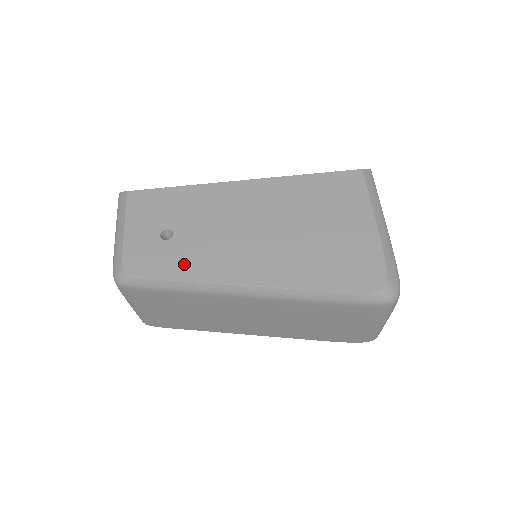
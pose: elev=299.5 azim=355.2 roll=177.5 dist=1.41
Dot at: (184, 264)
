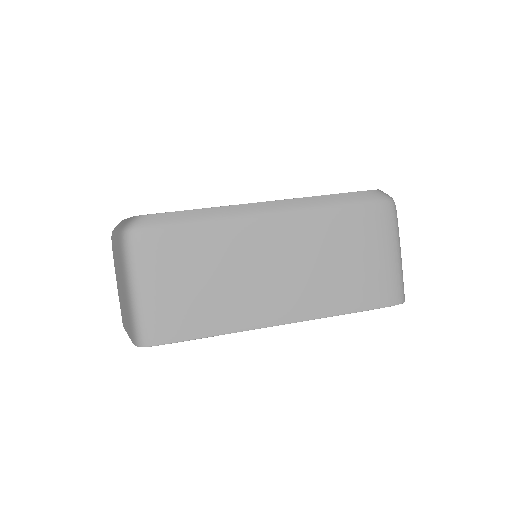
Dot at: occluded
